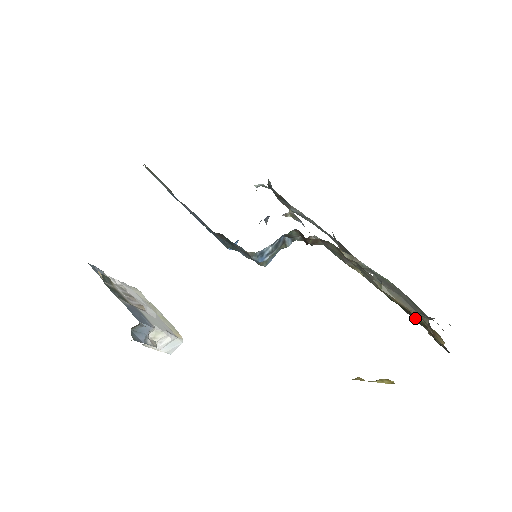
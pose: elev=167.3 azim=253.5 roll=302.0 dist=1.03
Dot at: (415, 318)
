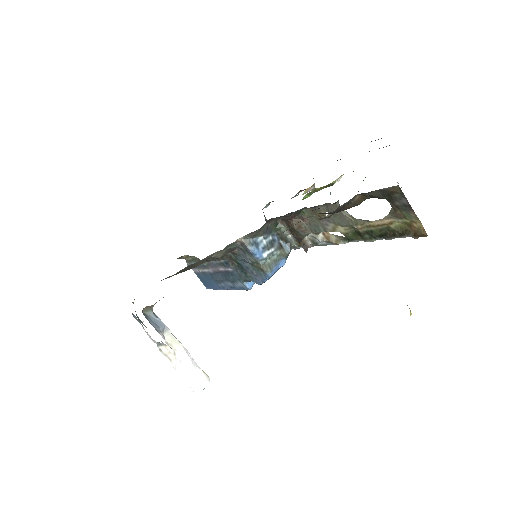
Dot at: (395, 231)
